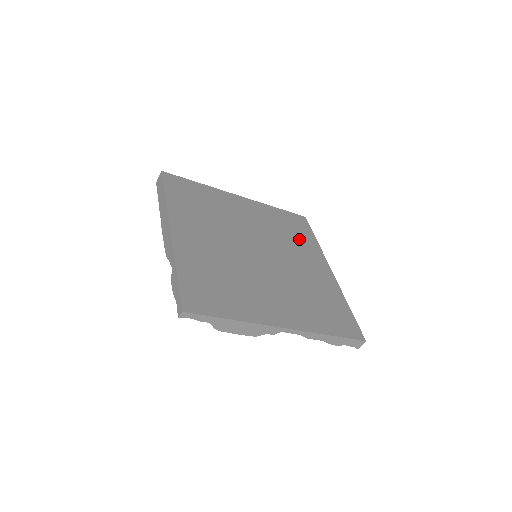
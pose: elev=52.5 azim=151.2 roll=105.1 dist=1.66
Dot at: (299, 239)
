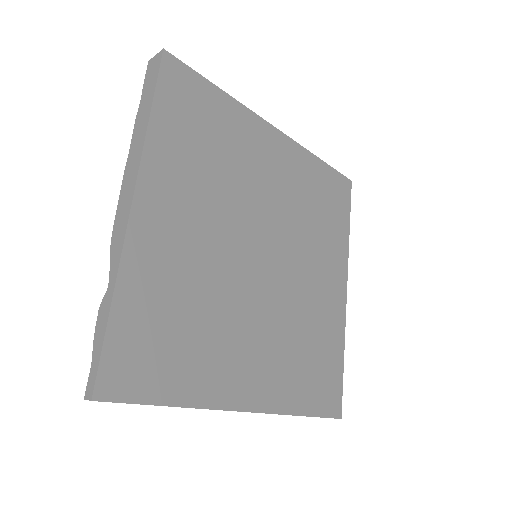
Dot at: (328, 227)
